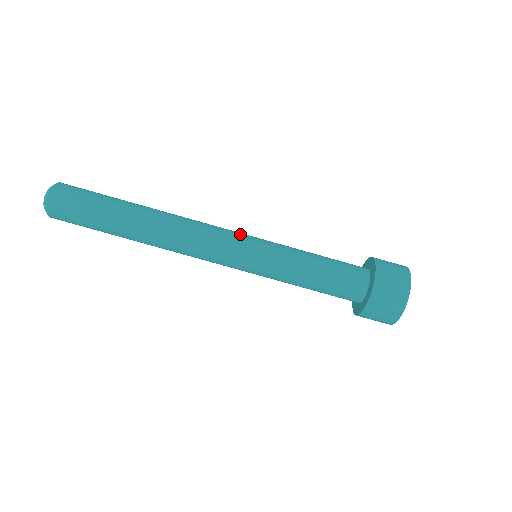
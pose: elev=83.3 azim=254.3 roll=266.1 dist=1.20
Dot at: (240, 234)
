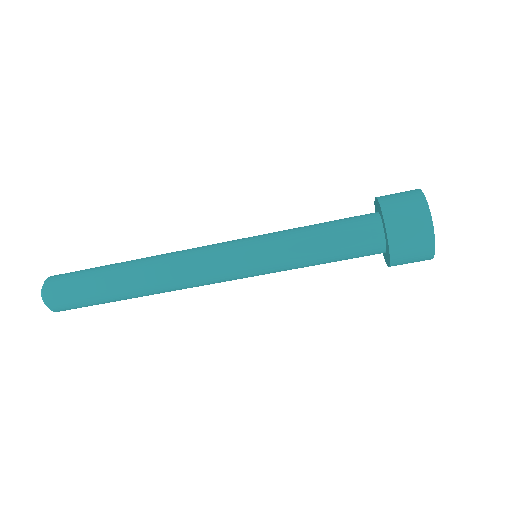
Dot at: (228, 248)
